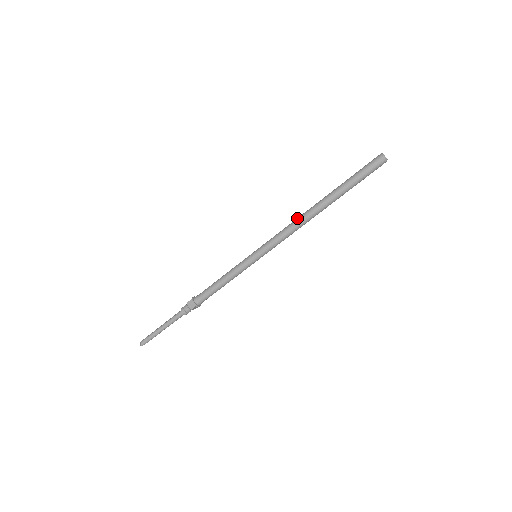
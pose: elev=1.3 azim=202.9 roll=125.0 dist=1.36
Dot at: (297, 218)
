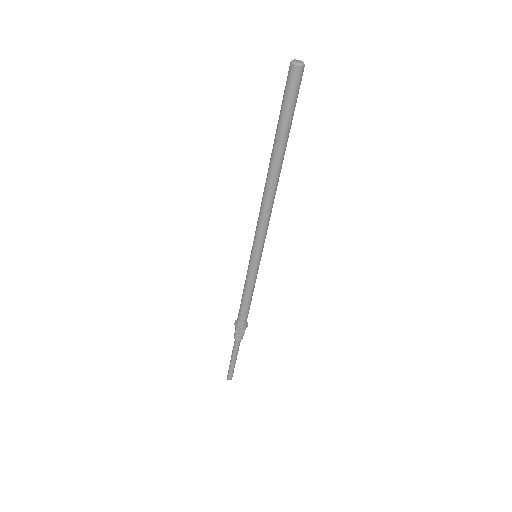
Dot at: occluded
